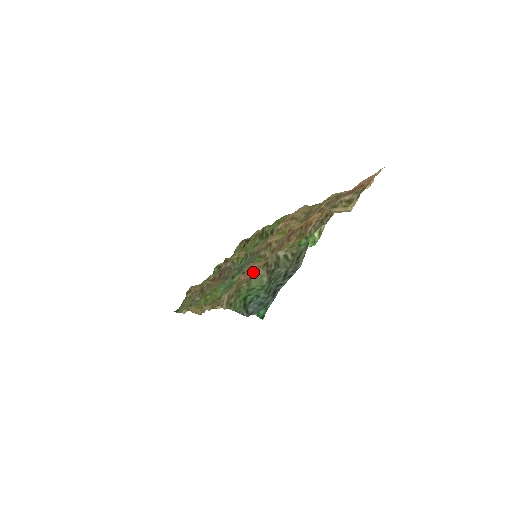
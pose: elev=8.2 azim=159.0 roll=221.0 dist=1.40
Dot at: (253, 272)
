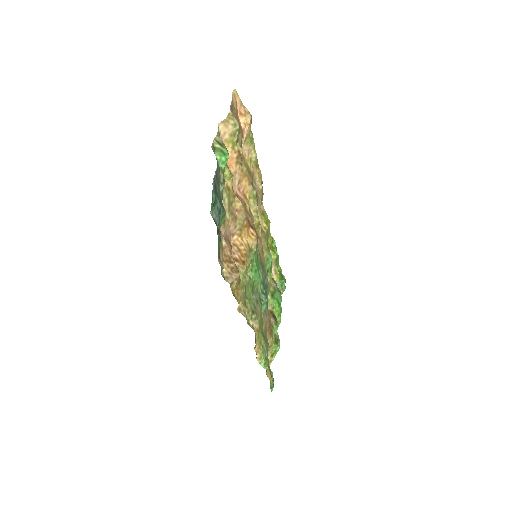
Dot at: occluded
